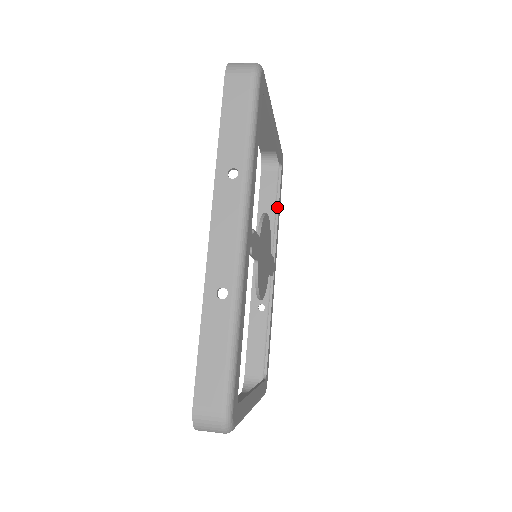
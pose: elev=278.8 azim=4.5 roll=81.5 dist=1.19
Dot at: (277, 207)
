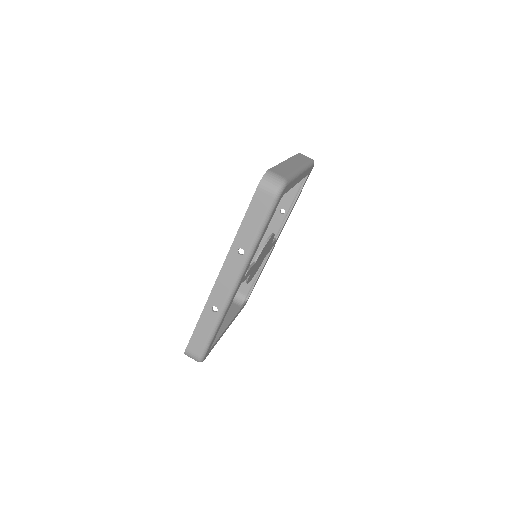
Dot at: (294, 202)
